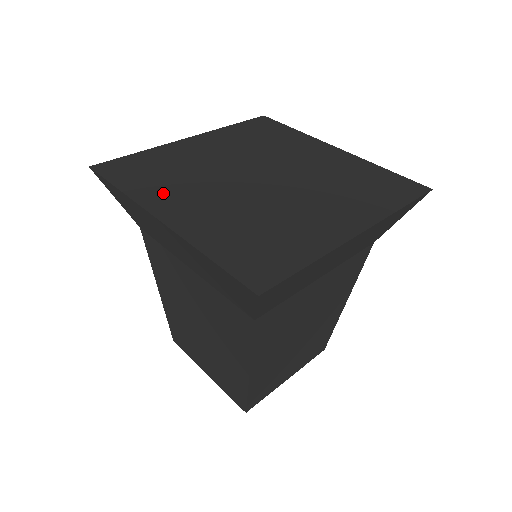
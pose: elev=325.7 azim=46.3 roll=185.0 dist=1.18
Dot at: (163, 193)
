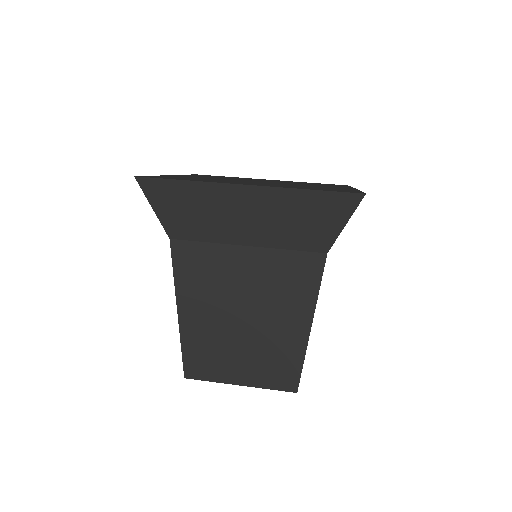
Dot at: (198, 176)
